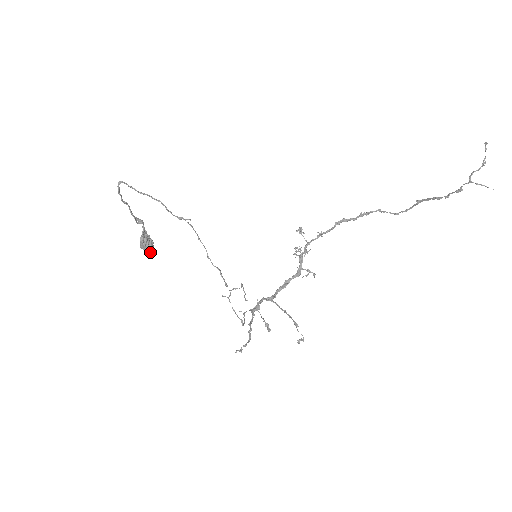
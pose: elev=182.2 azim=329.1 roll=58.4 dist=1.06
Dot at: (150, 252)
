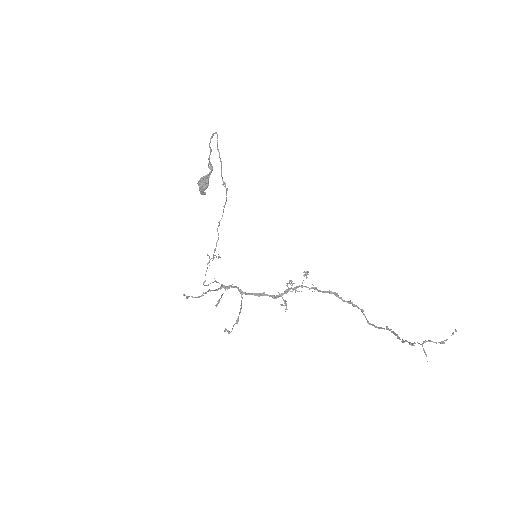
Dot at: (200, 191)
